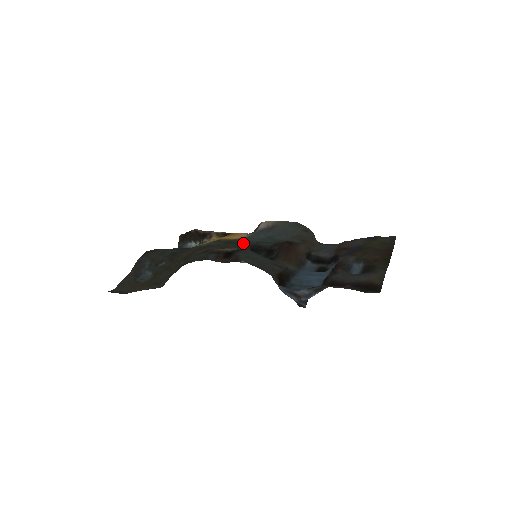
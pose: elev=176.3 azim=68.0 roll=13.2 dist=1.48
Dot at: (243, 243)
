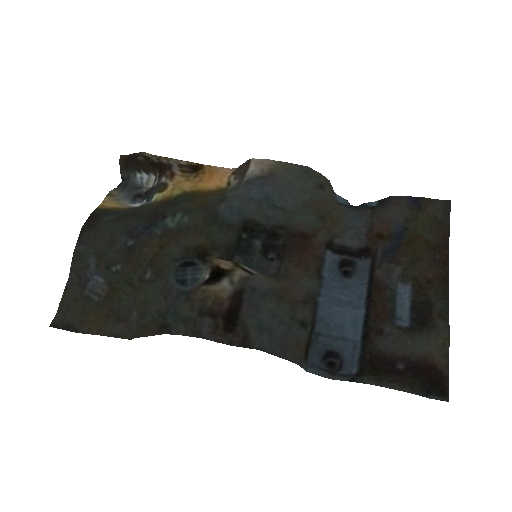
Dot at: (231, 221)
